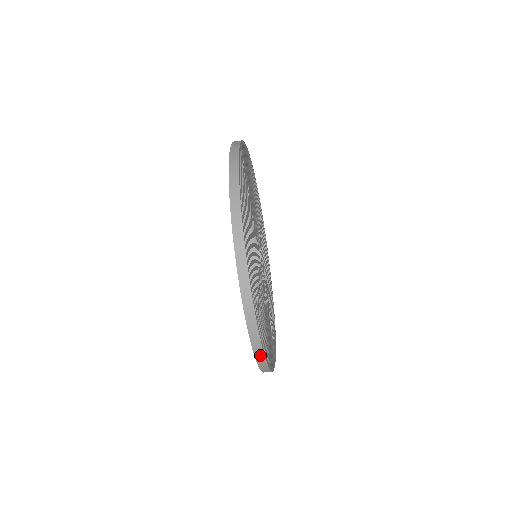
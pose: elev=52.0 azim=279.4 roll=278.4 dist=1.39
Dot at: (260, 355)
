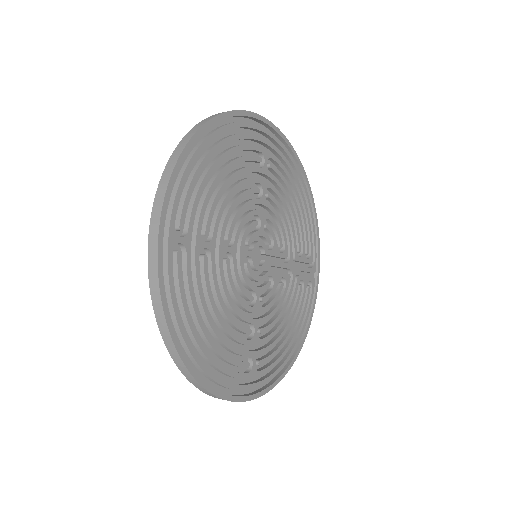
Dot at: occluded
